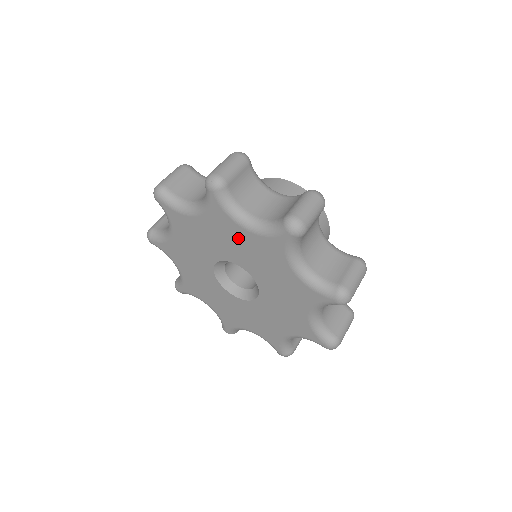
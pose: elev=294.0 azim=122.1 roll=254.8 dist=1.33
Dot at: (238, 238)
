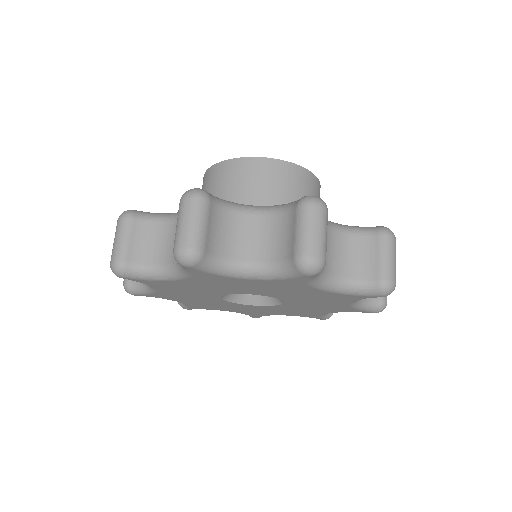
Dot at: (242, 284)
